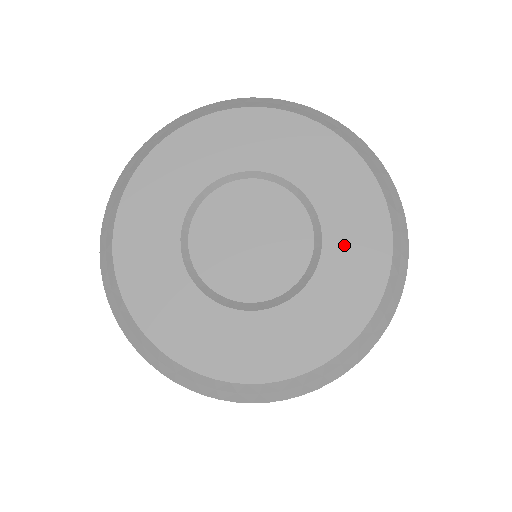
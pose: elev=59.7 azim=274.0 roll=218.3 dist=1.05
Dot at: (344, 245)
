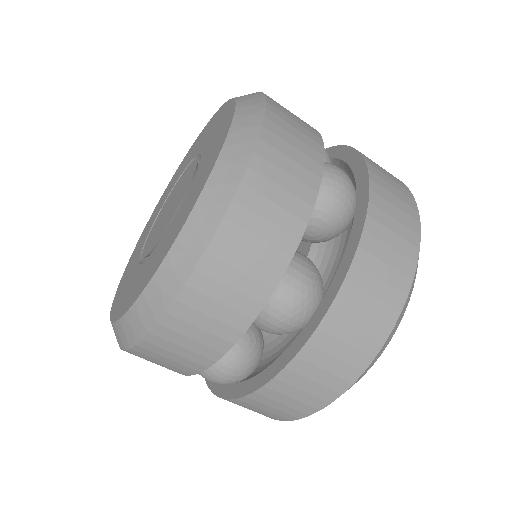
Dot at: (211, 138)
